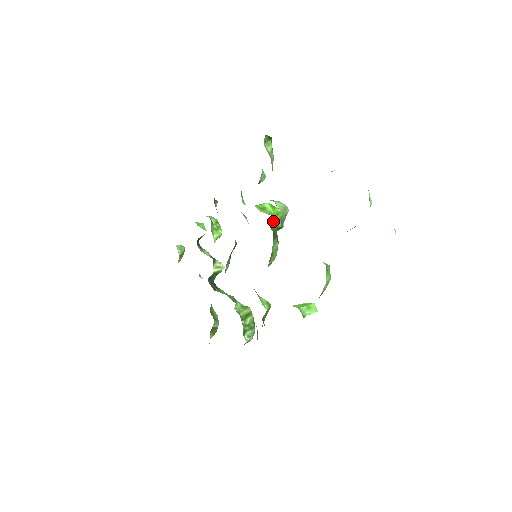
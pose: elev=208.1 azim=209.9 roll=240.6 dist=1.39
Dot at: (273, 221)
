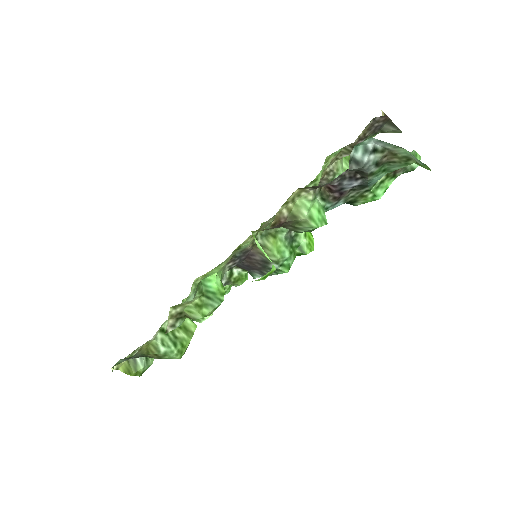
Dot at: occluded
